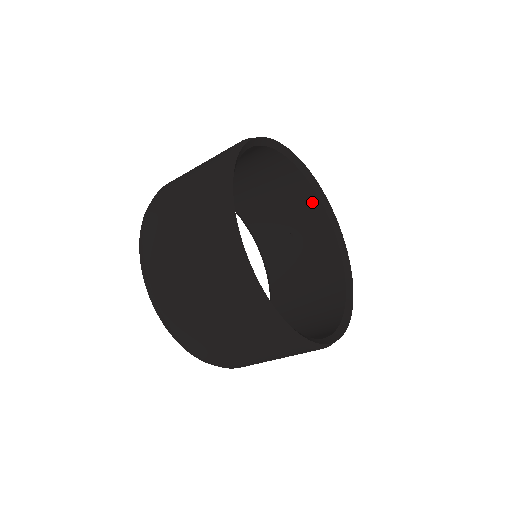
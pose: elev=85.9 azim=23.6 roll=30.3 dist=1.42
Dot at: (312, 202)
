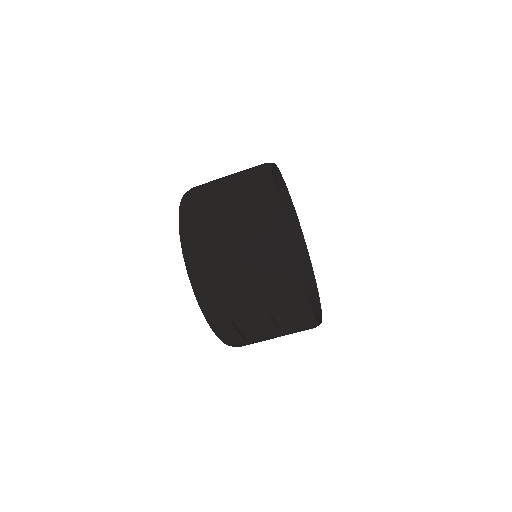
Dot at: (302, 272)
